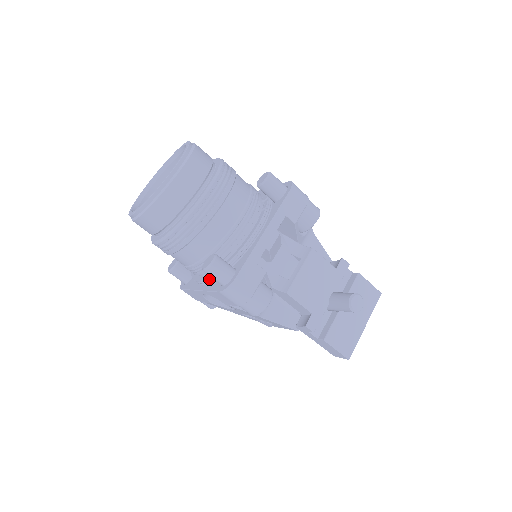
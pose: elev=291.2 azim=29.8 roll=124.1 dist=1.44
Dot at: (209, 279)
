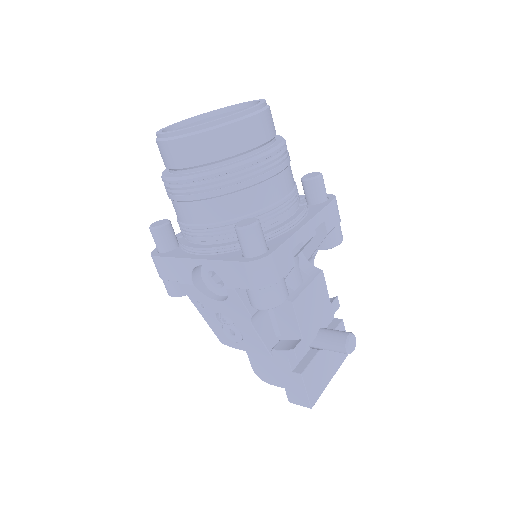
Dot at: (220, 249)
